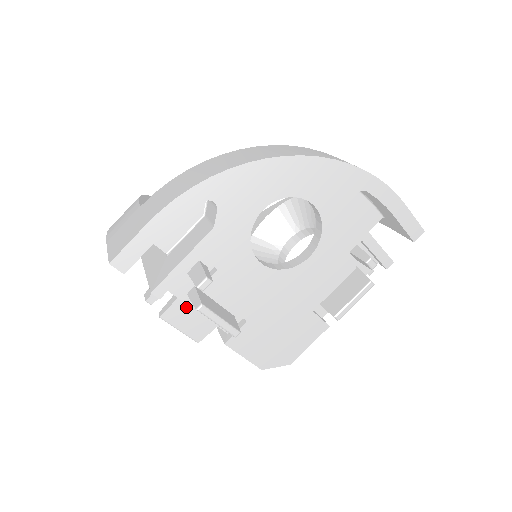
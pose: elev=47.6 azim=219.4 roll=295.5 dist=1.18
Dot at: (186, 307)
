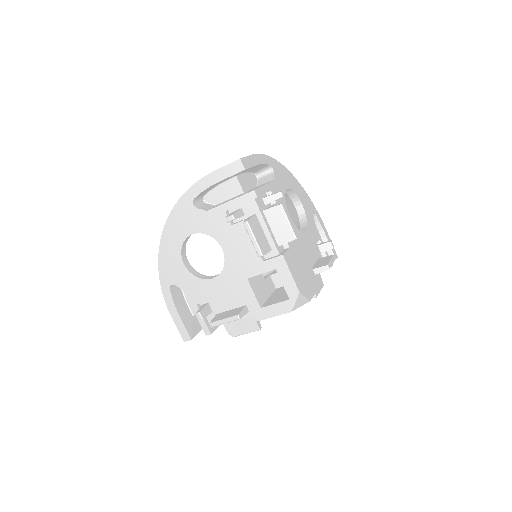
Dot at: (258, 224)
